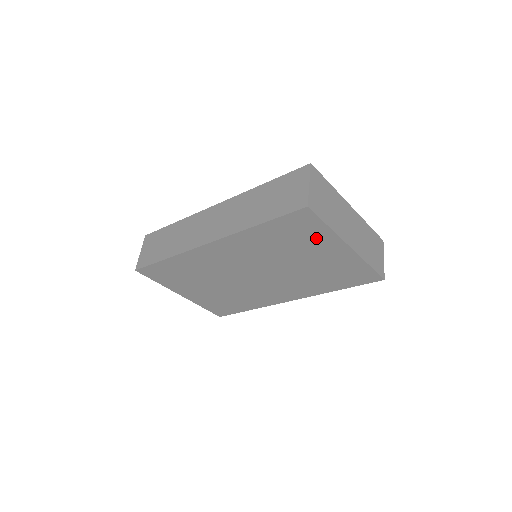
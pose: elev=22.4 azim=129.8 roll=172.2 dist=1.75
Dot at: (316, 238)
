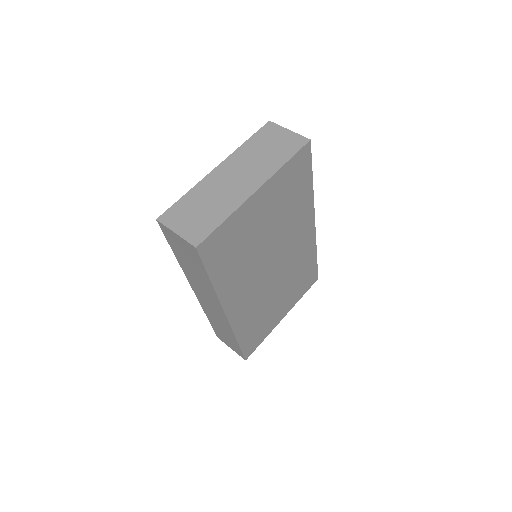
Dot at: (238, 227)
